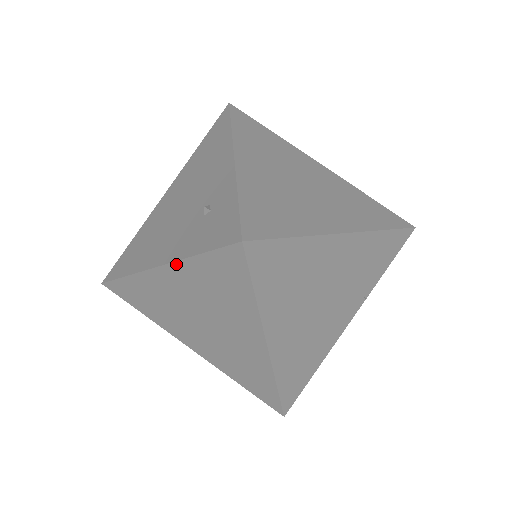
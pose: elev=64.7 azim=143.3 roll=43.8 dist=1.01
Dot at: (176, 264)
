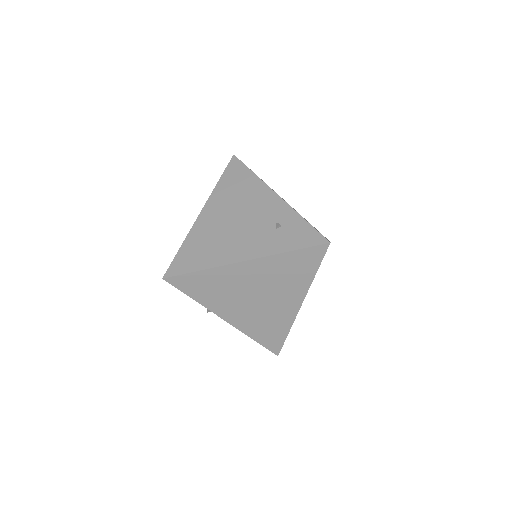
Dot at: (266, 258)
